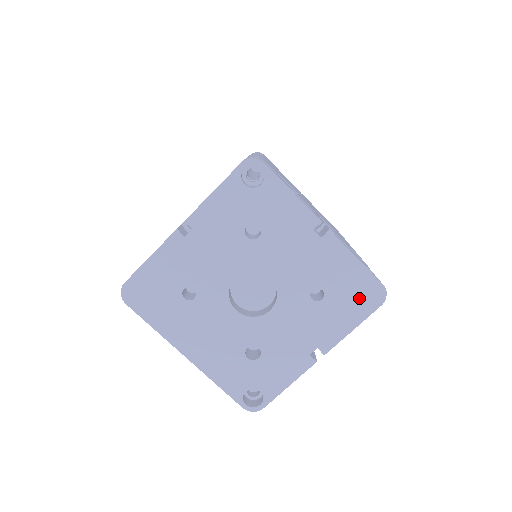
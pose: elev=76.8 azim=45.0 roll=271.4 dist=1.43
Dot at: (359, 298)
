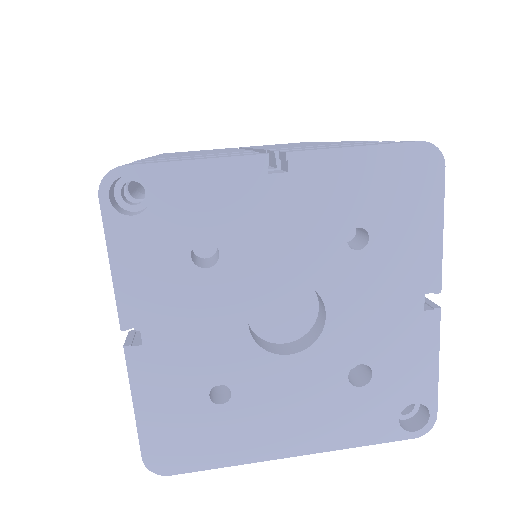
Dot at: (410, 188)
